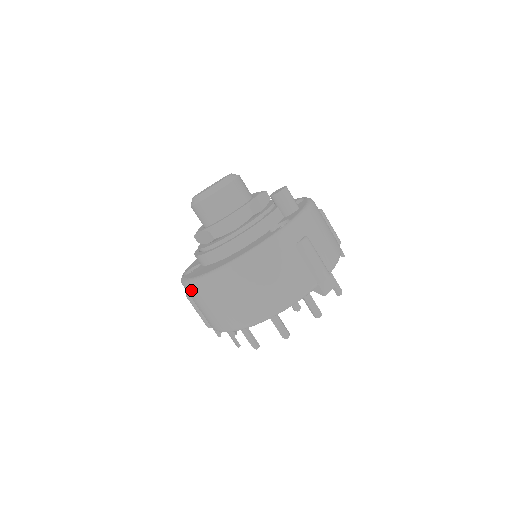
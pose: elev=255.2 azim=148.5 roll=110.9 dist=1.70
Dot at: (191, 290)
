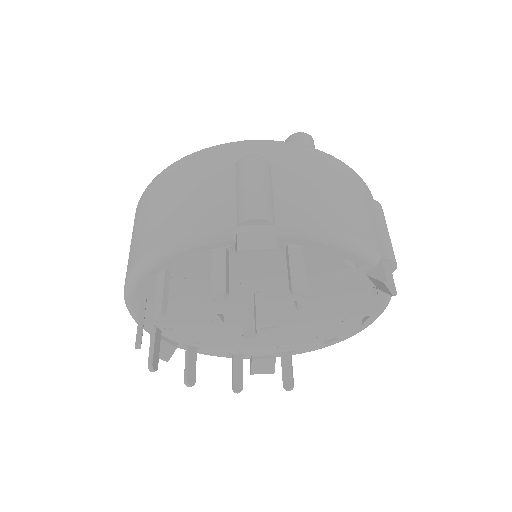
Dot at: occluded
